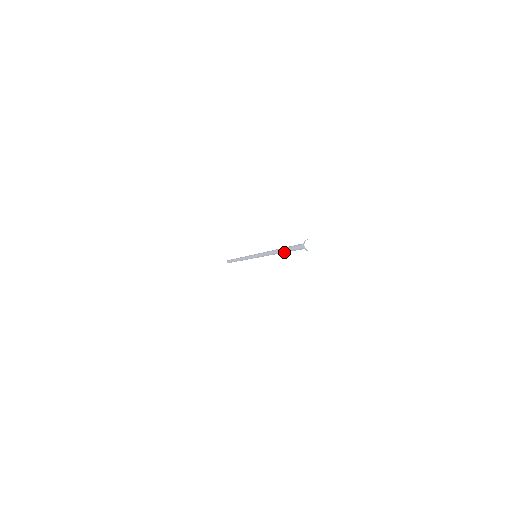
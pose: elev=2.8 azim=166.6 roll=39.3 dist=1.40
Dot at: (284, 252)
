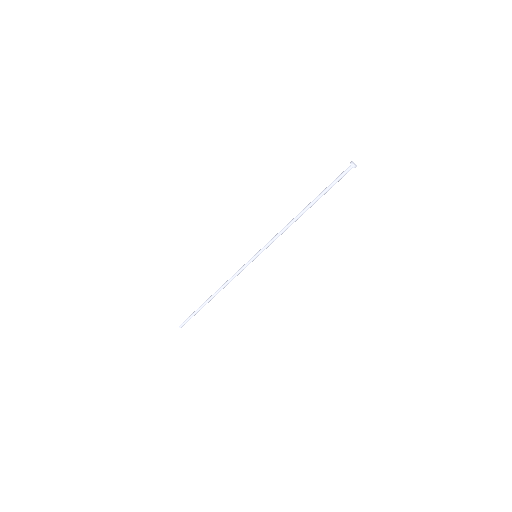
Dot at: occluded
